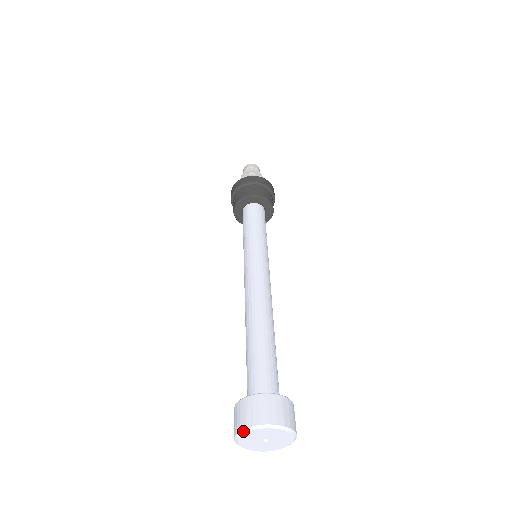
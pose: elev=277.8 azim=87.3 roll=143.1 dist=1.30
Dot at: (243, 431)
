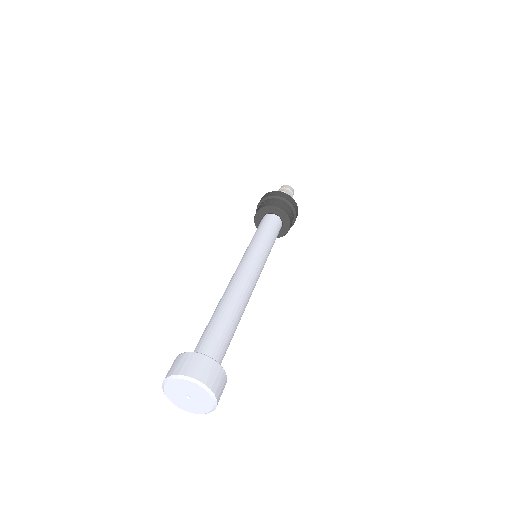
Dot at: (169, 378)
